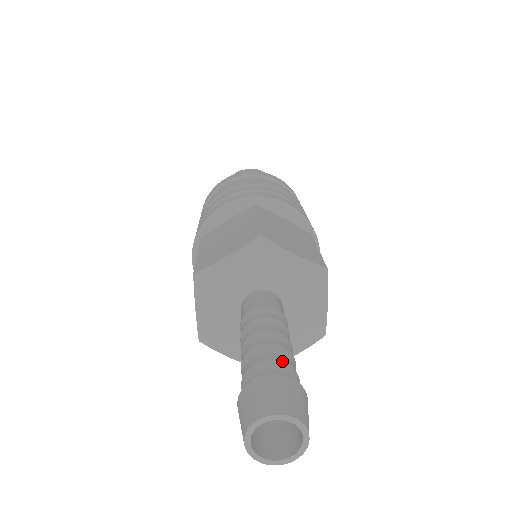
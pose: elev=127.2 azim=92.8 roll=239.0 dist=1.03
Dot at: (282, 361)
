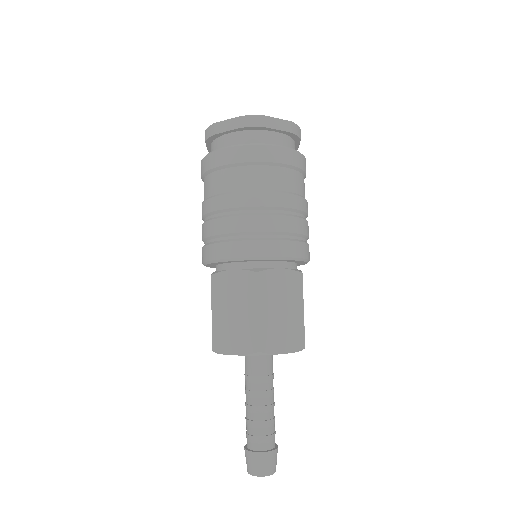
Dot at: (267, 436)
